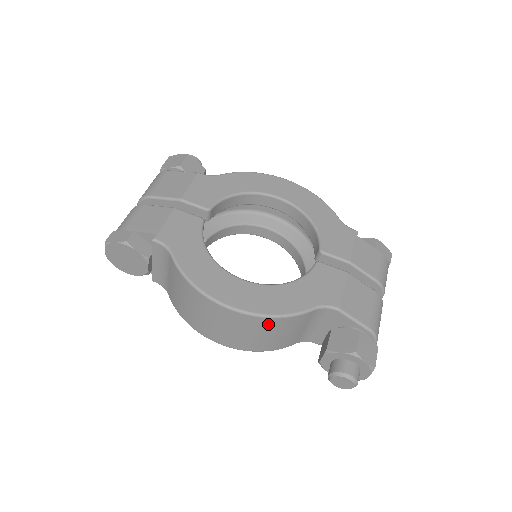
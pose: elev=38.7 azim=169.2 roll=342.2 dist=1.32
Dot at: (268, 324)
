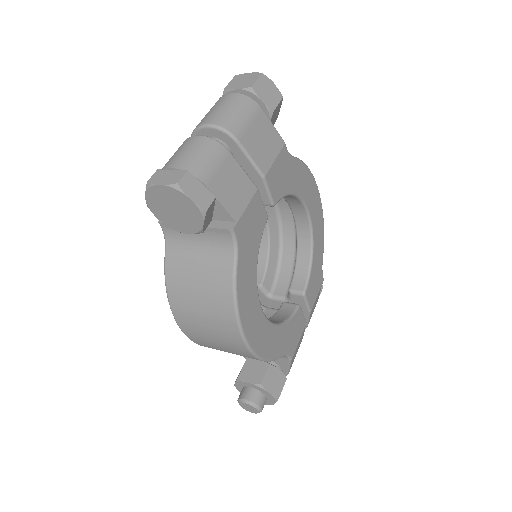
Dot at: (250, 357)
